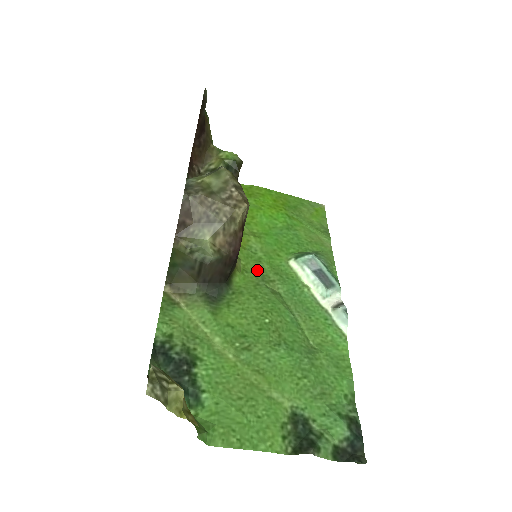
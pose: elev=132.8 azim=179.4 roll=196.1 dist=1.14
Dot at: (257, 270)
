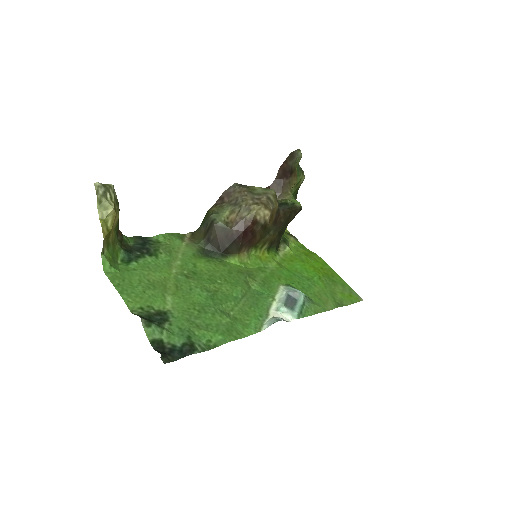
Dot at: (253, 271)
